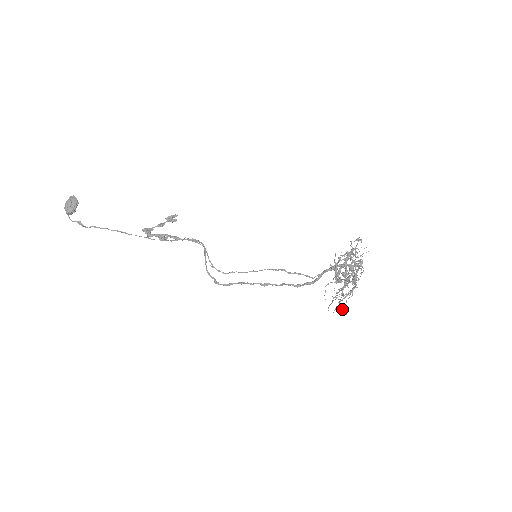
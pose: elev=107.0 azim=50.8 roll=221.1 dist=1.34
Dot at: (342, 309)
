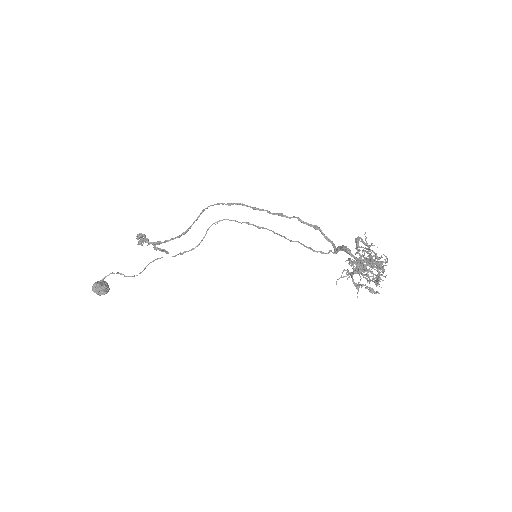
Dot at: occluded
